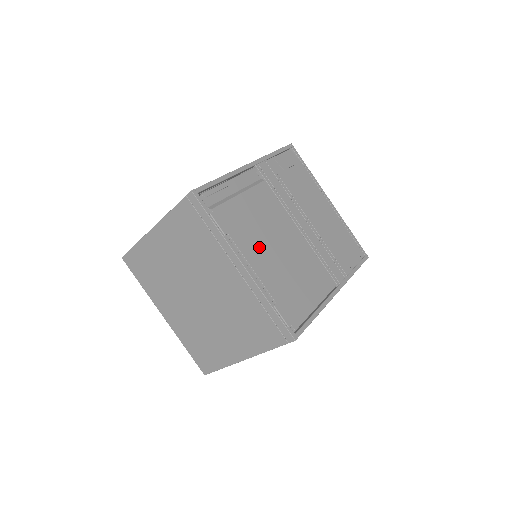
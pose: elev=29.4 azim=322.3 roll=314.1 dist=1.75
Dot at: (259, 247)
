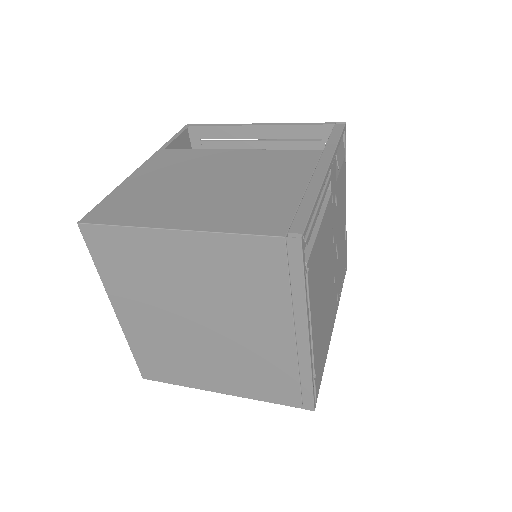
Dot at: (318, 302)
